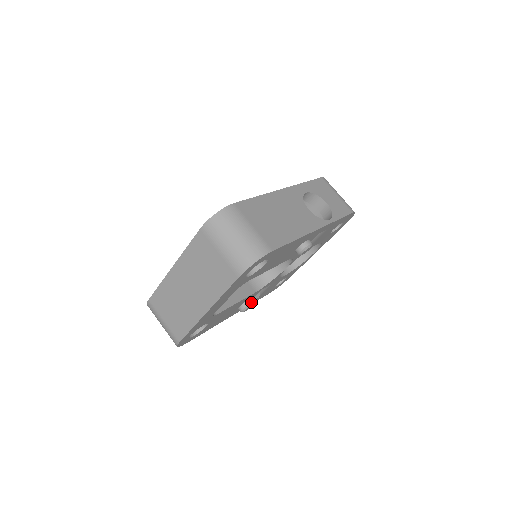
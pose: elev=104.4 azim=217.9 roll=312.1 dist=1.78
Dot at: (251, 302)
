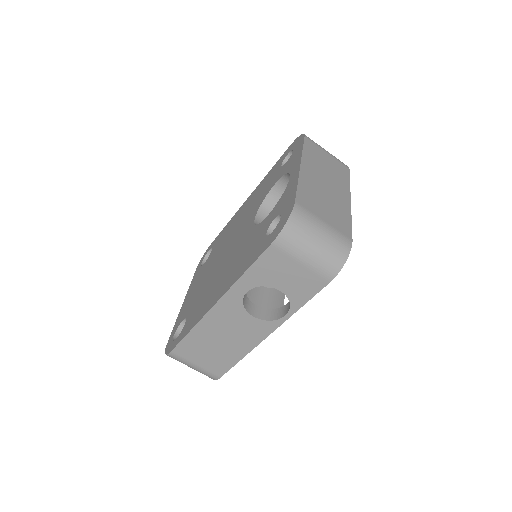
Dot at: occluded
